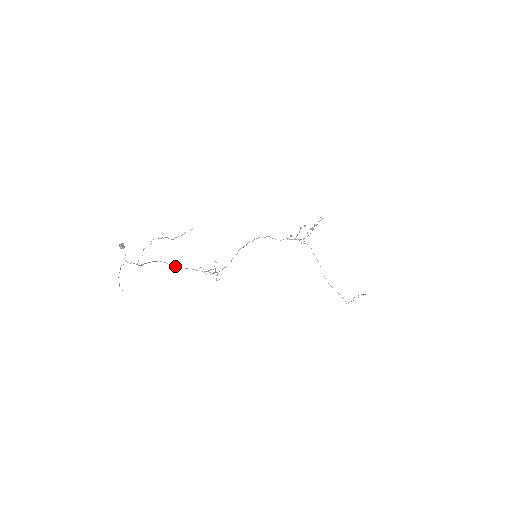
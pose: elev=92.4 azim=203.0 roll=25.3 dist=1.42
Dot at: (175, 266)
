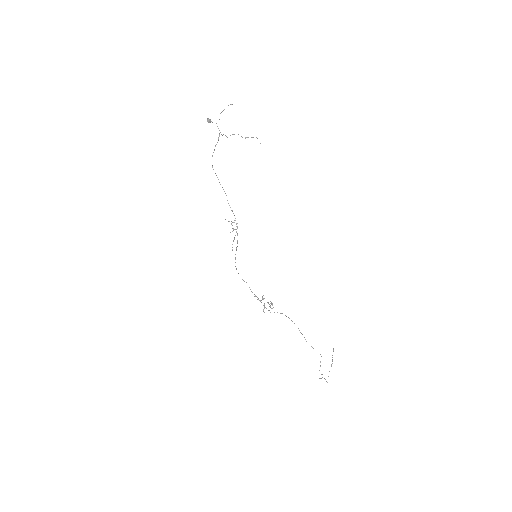
Dot at: (220, 184)
